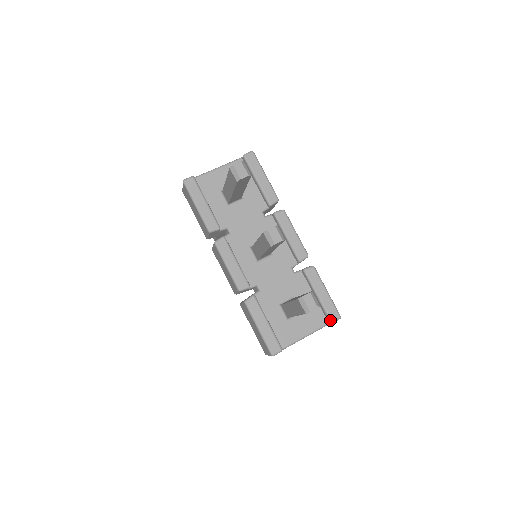
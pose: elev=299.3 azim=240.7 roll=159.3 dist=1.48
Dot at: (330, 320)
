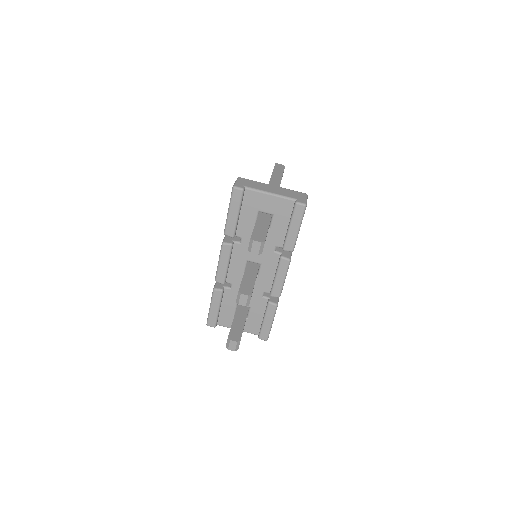
Dot at: (259, 337)
